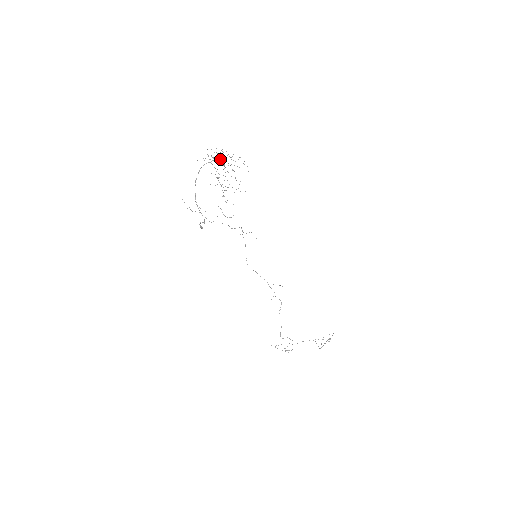
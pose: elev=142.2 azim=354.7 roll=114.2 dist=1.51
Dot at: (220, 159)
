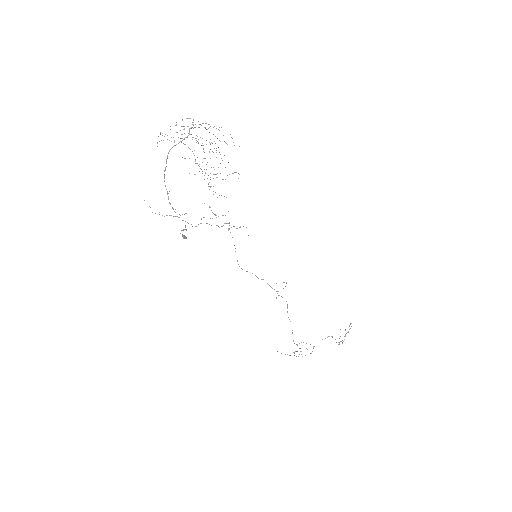
Dot at: occluded
